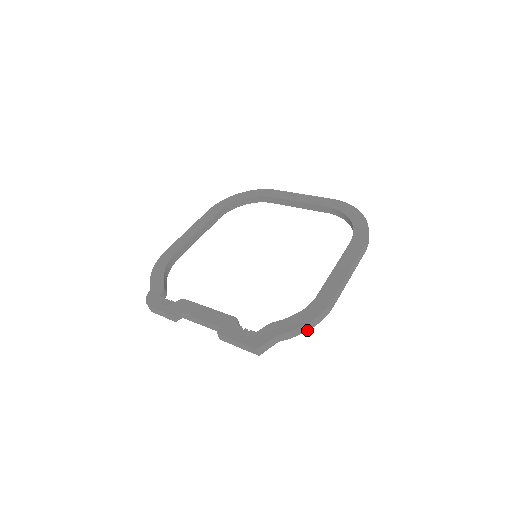
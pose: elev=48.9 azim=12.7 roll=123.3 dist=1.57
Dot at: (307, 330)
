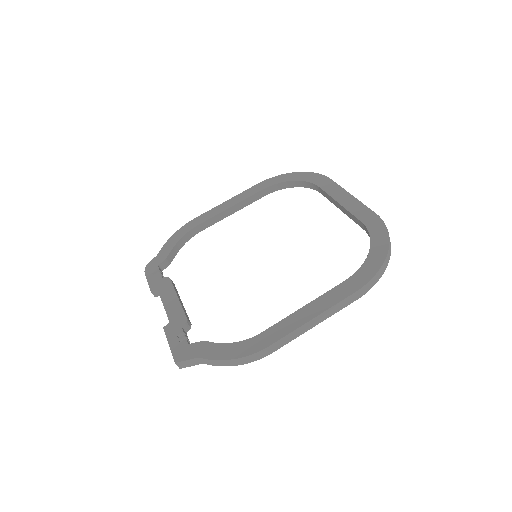
Dot at: (232, 365)
